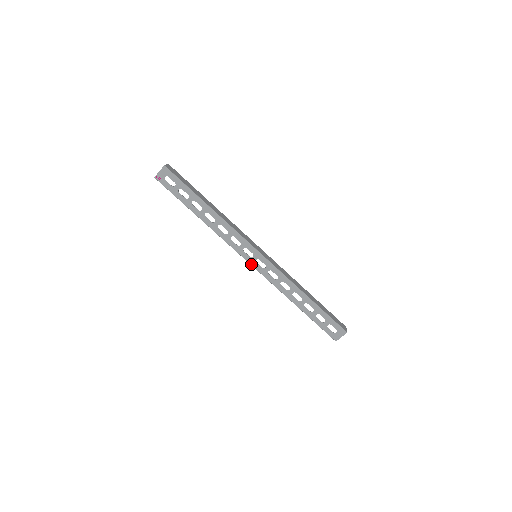
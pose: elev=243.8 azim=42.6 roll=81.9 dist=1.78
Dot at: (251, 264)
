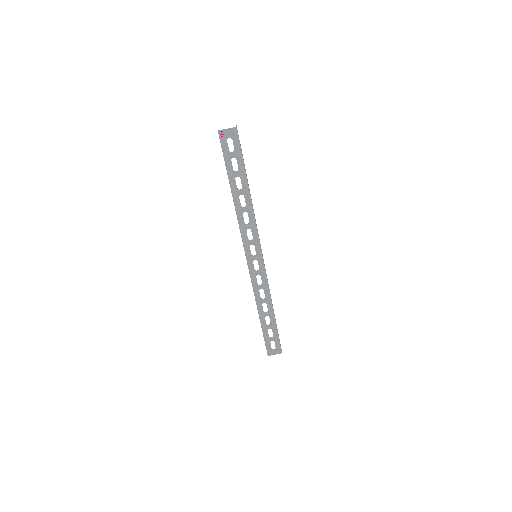
Dot at: (248, 261)
